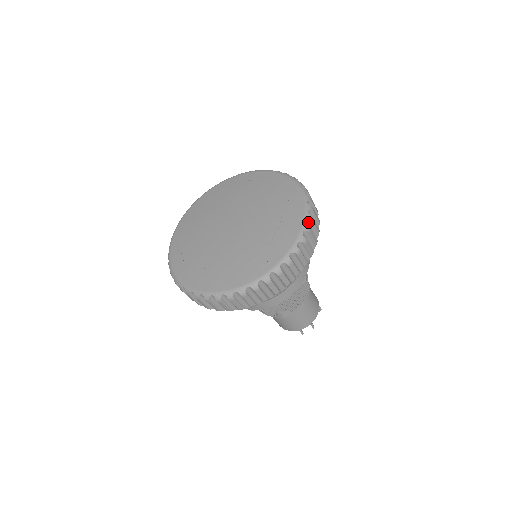
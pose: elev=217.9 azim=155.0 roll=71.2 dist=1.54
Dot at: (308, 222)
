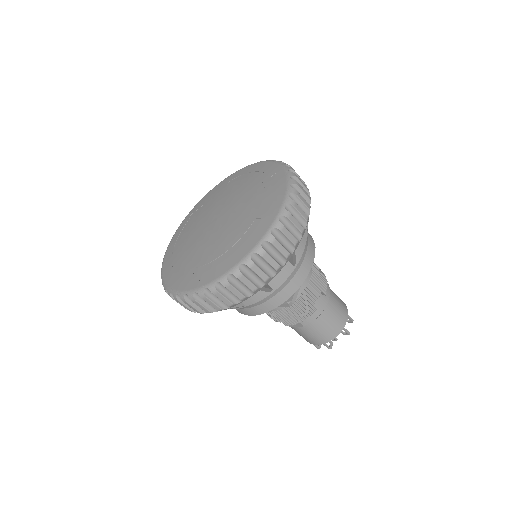
Dot at: (256, 255)
